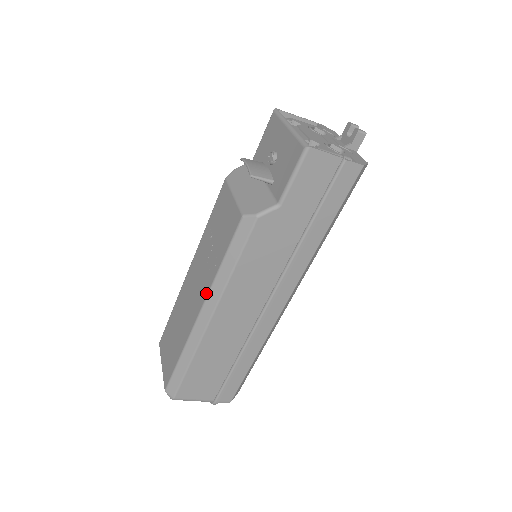
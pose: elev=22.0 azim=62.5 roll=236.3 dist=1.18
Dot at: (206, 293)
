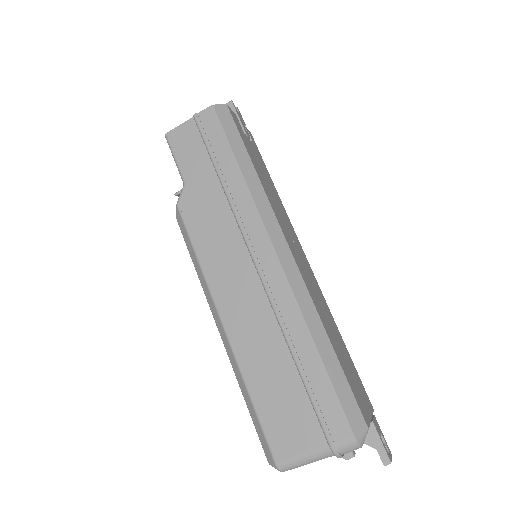
Dot at: (210, 306)
